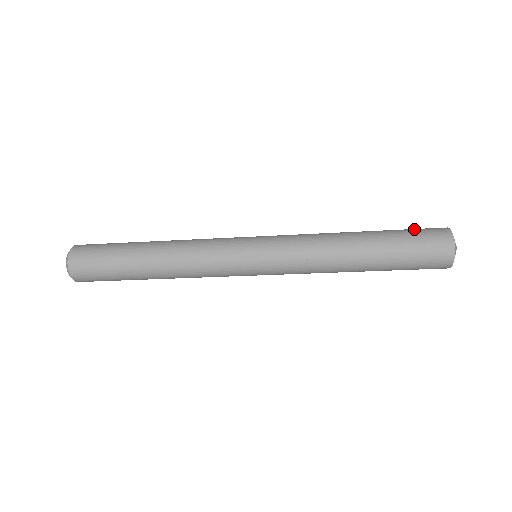
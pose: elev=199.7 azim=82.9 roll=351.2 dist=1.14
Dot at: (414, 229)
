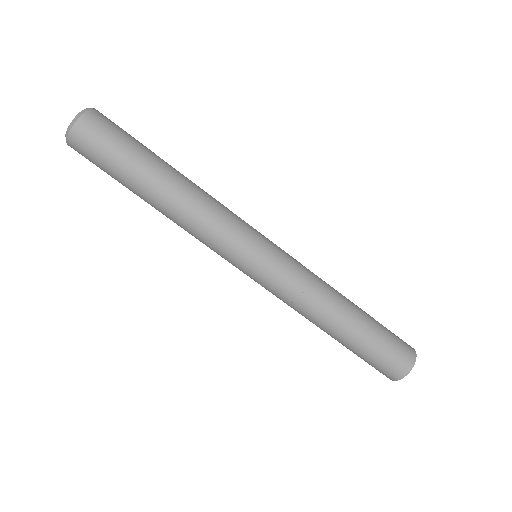
Dot at: occluded
